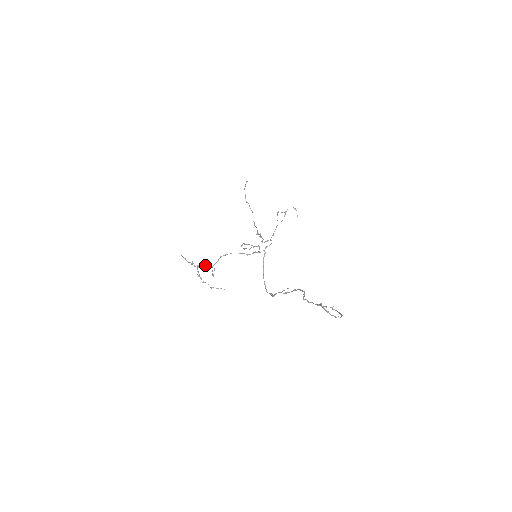
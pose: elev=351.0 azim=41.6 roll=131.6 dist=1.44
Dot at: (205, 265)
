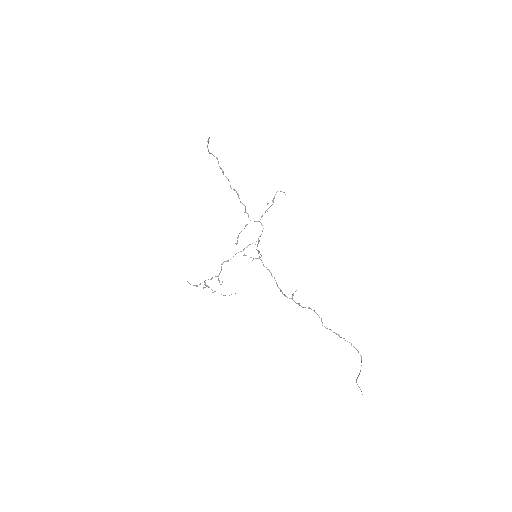
Dot at: (211, 279)
